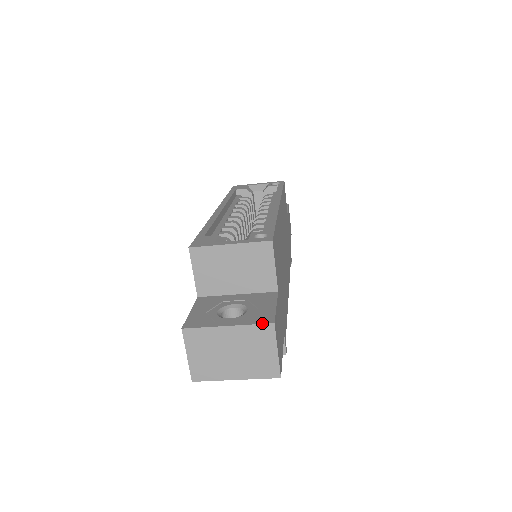
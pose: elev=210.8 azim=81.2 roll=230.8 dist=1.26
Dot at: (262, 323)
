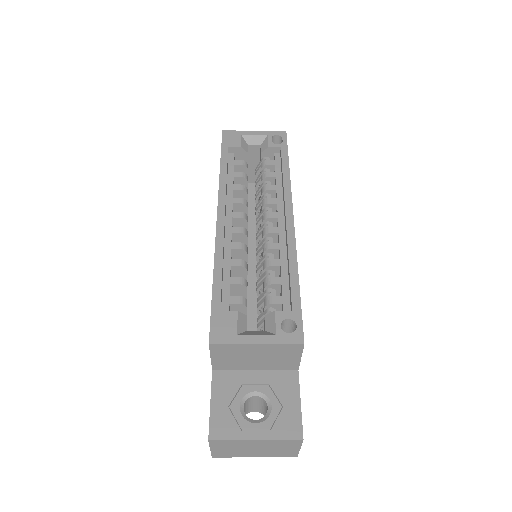
Dot at: (291, 439)
